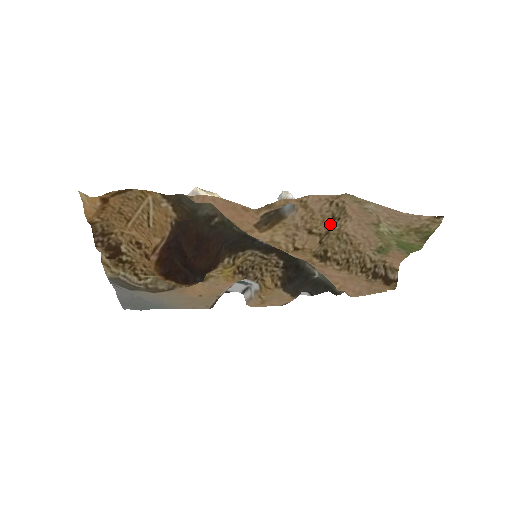
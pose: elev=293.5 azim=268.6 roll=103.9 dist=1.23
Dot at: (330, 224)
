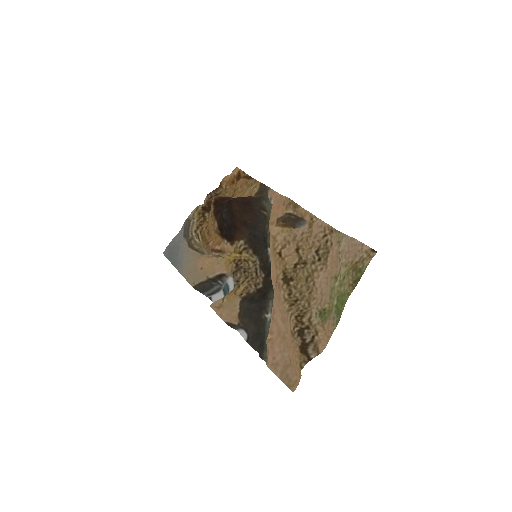
Dot at: (312, 256)
